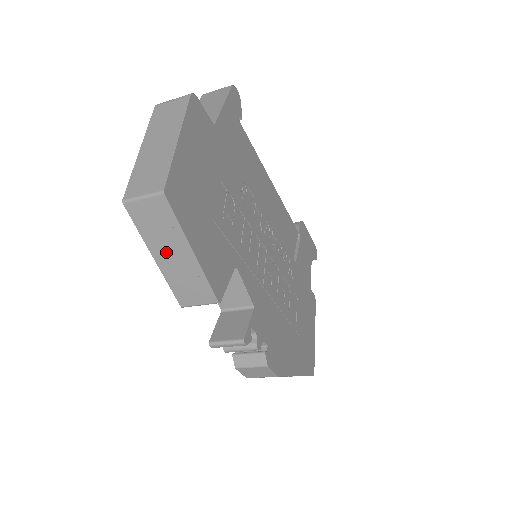
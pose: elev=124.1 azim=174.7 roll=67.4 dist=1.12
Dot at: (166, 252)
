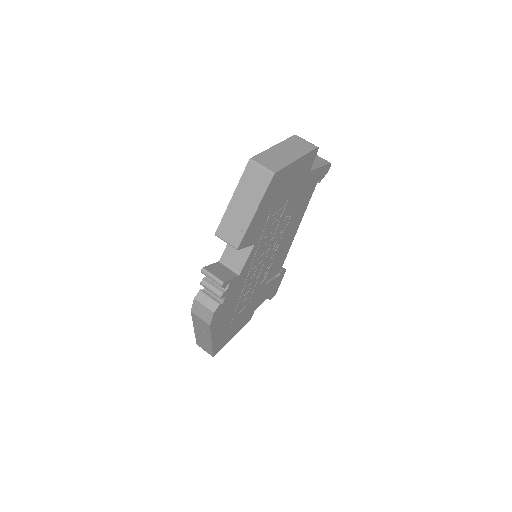
Dot at: (242, 200)
